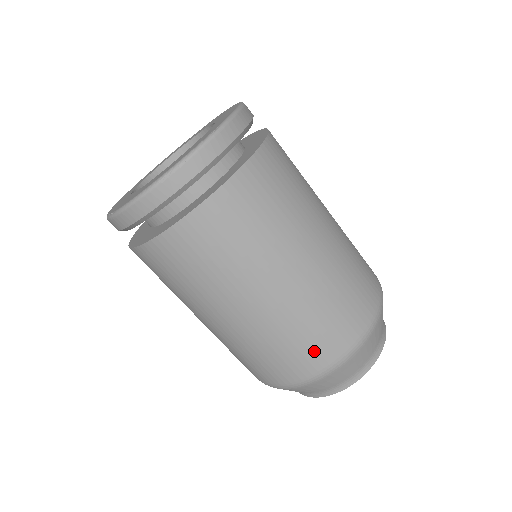
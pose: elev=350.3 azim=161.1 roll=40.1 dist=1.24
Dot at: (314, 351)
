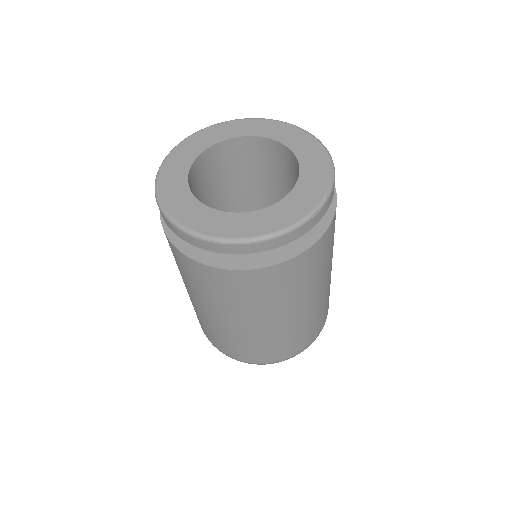
Dot at: (213, 339)
